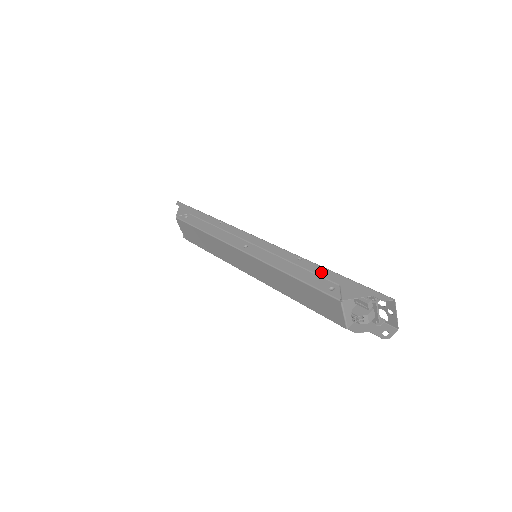
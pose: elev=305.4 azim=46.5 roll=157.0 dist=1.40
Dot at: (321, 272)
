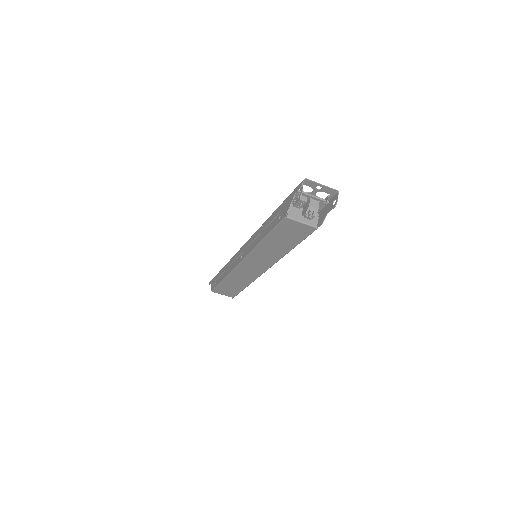
Dot at: (272, 217)
